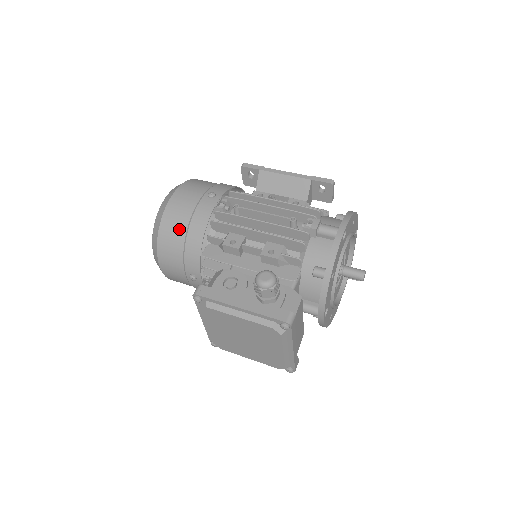
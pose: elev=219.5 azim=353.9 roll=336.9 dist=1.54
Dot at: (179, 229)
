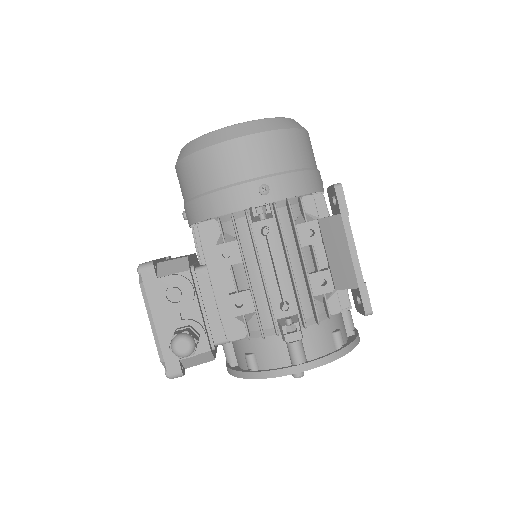
Dot at: (204, 181)
